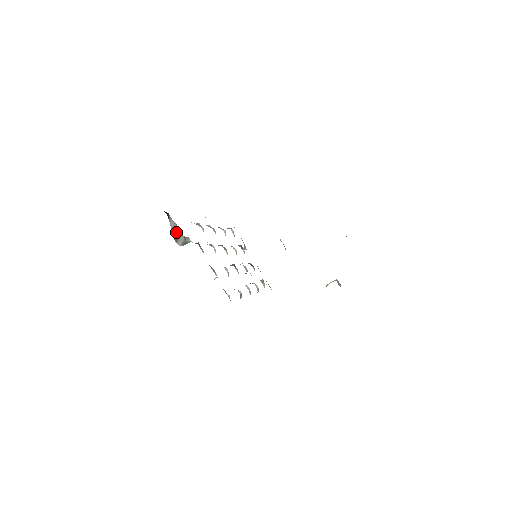
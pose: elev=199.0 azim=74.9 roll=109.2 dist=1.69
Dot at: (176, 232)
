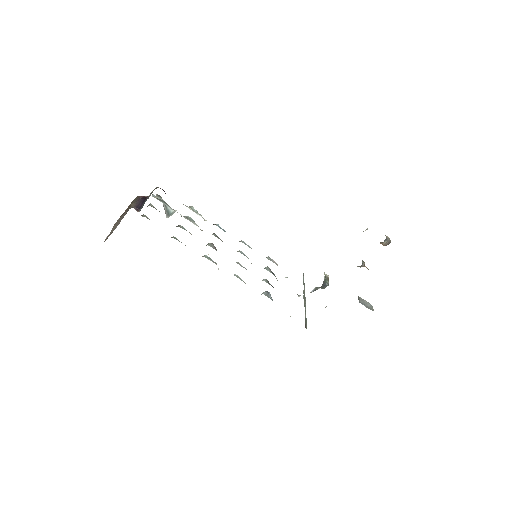
Dot at: occluded
